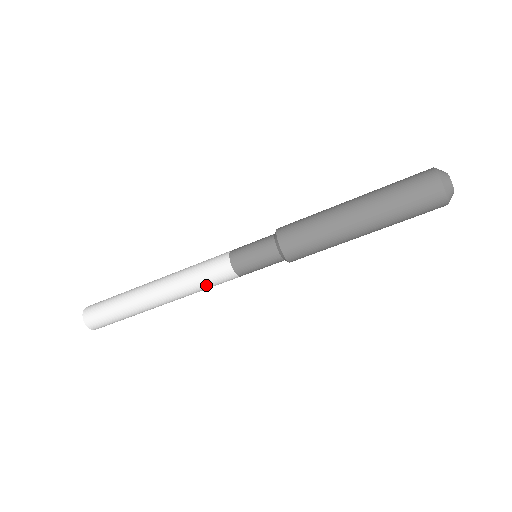
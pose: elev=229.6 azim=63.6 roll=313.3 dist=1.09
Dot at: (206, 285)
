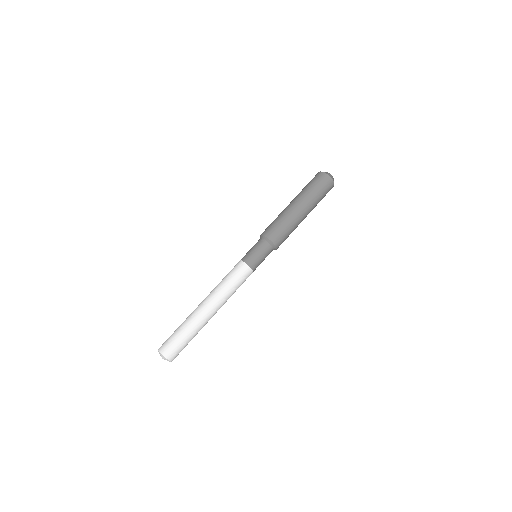
Dot at: (227, 277)
